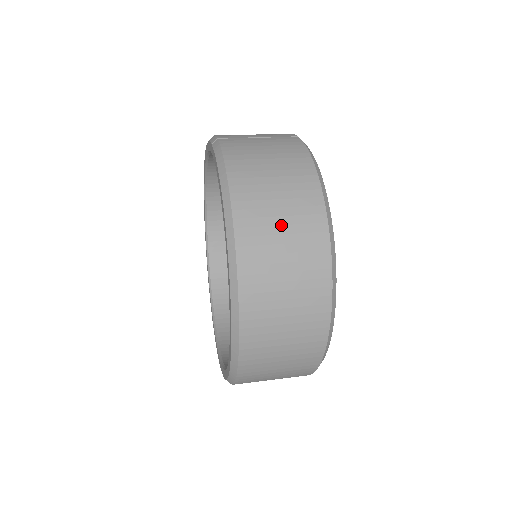
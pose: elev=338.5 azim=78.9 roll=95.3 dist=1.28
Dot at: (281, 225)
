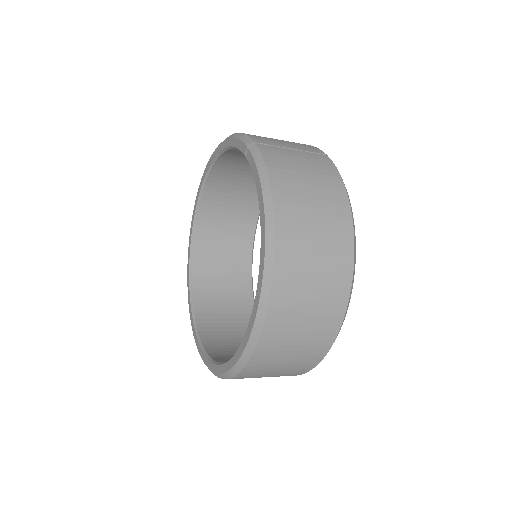
Dot at: (315, 249)
